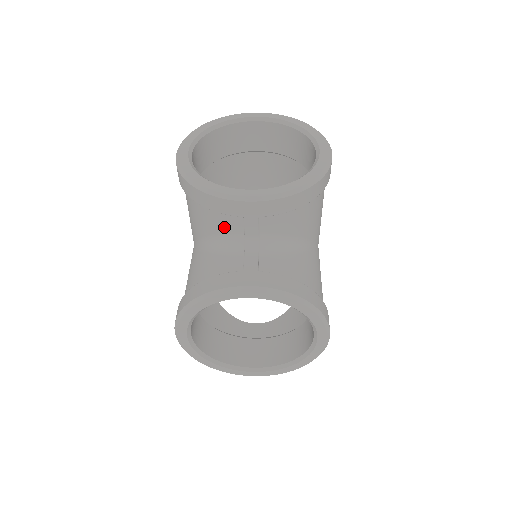
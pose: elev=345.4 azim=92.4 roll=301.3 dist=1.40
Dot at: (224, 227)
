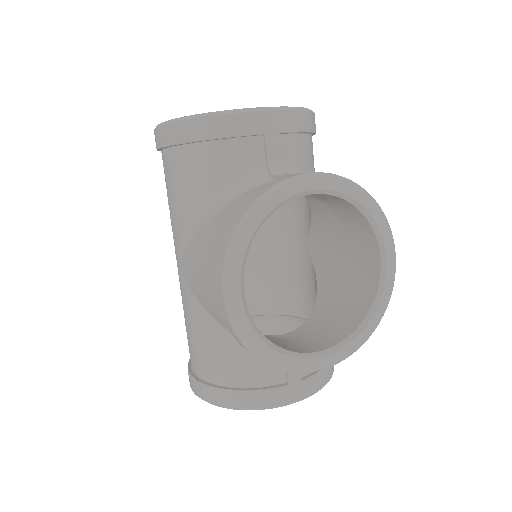
Dot at: (241, 162)
